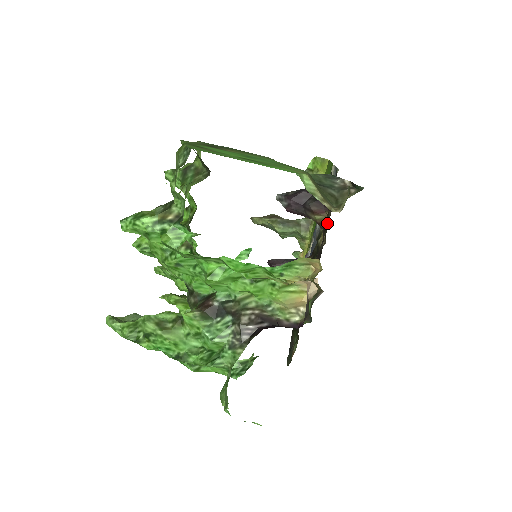
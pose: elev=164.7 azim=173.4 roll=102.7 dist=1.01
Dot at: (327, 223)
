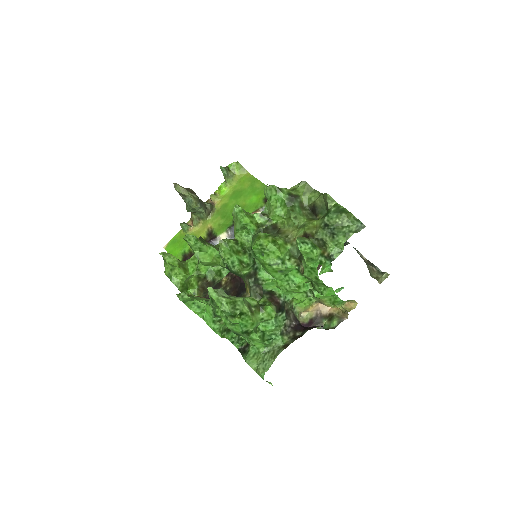
Dot at: occluded
